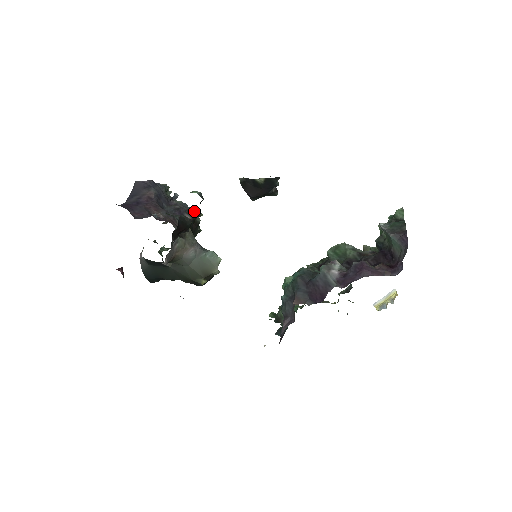
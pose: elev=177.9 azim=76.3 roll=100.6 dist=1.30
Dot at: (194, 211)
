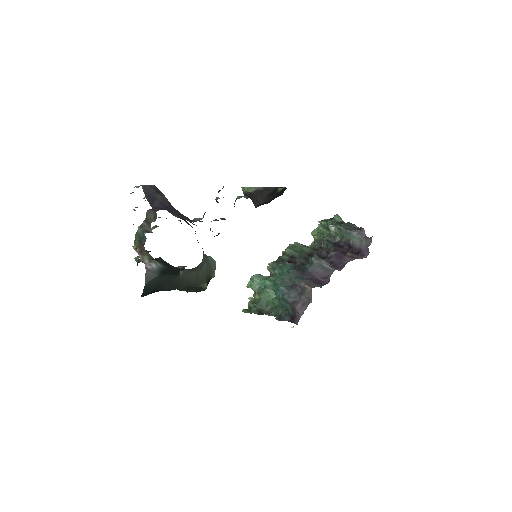
Dot at: occluded
